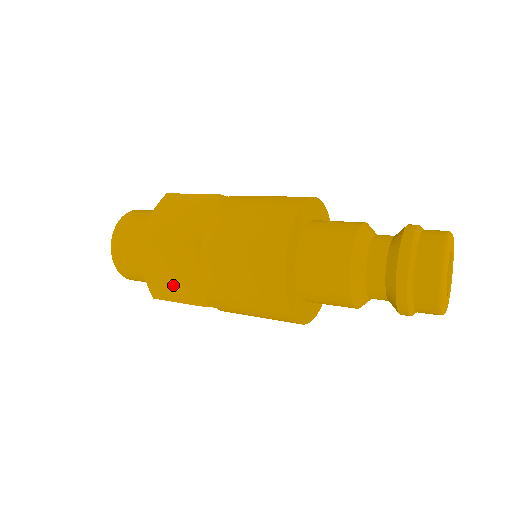
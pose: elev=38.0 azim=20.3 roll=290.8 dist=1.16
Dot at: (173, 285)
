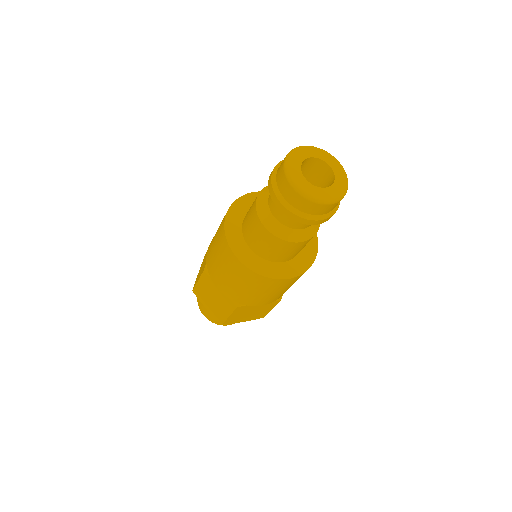
Dot at: (219, 306)
